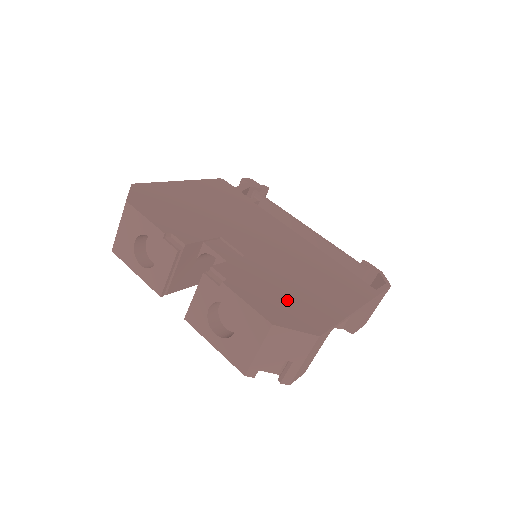
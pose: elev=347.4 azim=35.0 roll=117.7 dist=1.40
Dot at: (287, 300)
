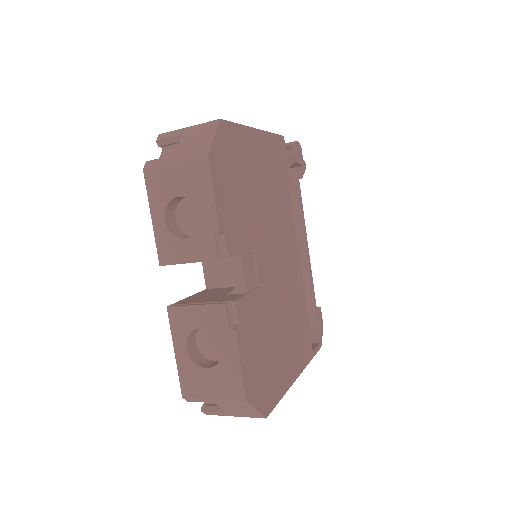
Dot at: (264, 363)
